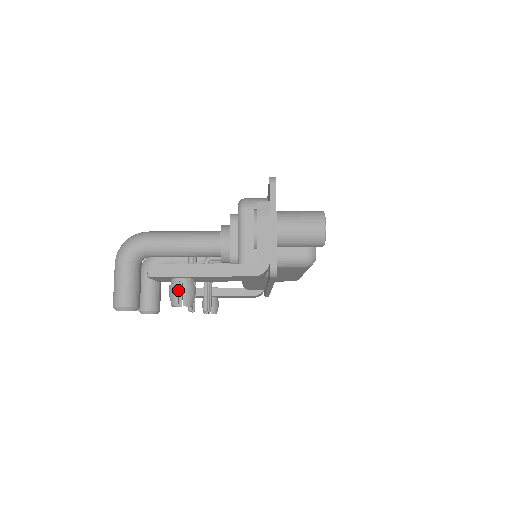
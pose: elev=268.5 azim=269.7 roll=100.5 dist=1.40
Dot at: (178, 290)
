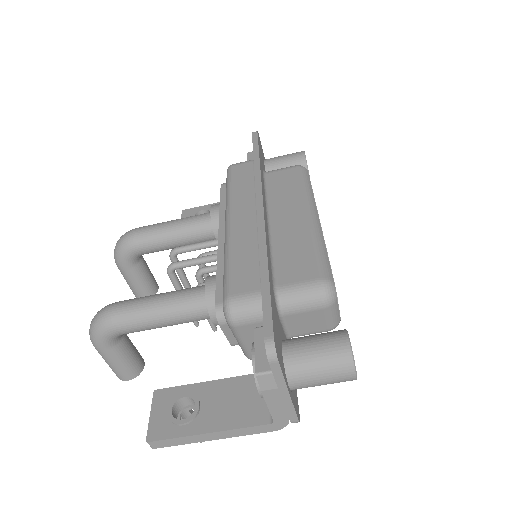
Dot at: occluded
